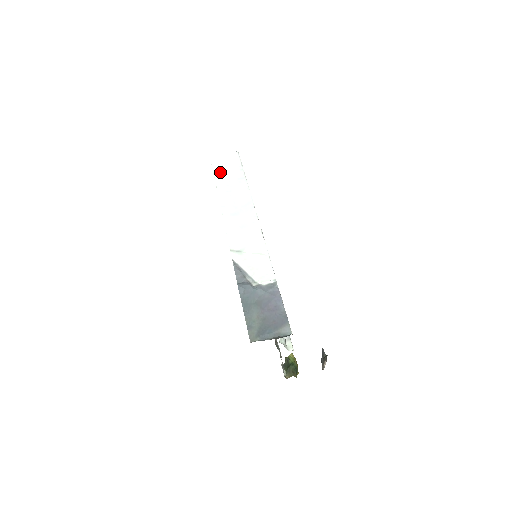
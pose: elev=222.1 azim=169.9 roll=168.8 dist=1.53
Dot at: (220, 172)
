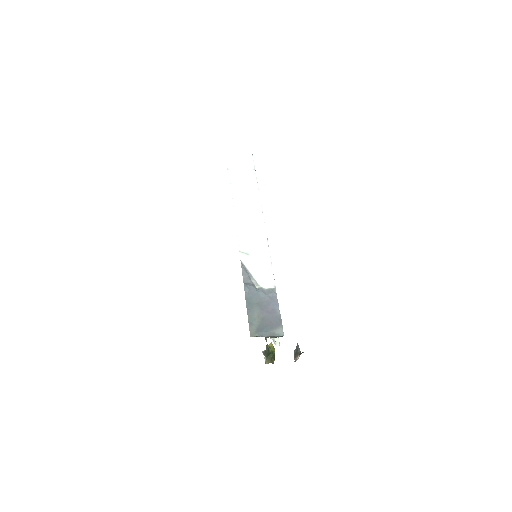
Dot at: (235, 172)
